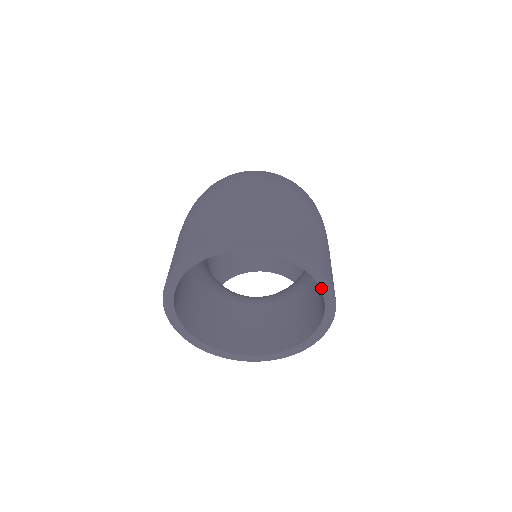
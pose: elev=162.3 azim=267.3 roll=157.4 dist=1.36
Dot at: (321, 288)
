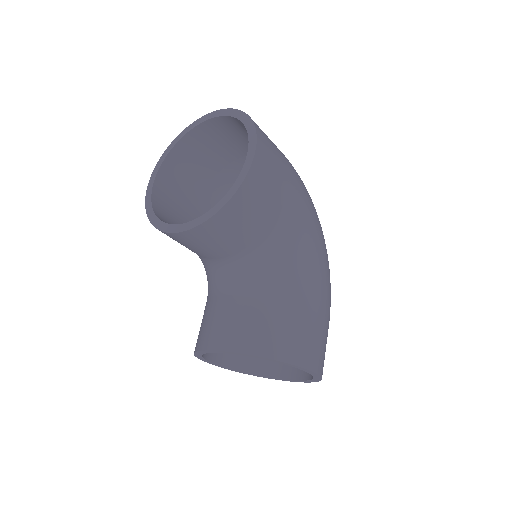
Dot at: (248, 133)
